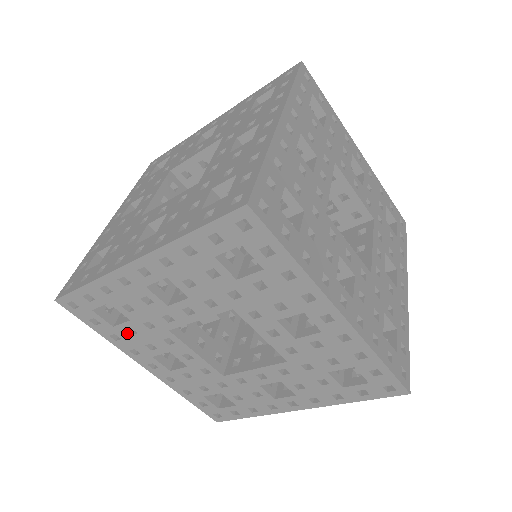
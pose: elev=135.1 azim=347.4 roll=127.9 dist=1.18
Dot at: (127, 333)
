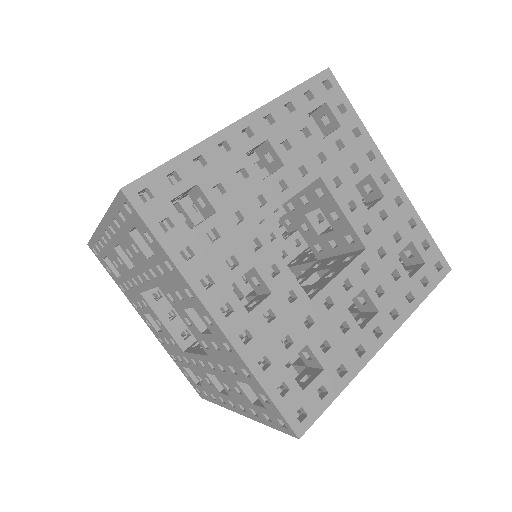
Dot at: (206, 240)
